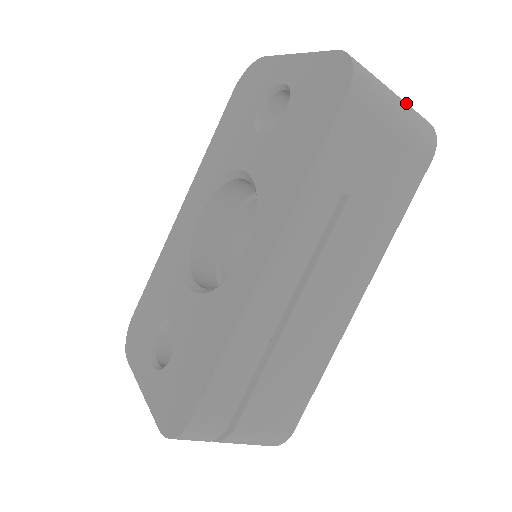
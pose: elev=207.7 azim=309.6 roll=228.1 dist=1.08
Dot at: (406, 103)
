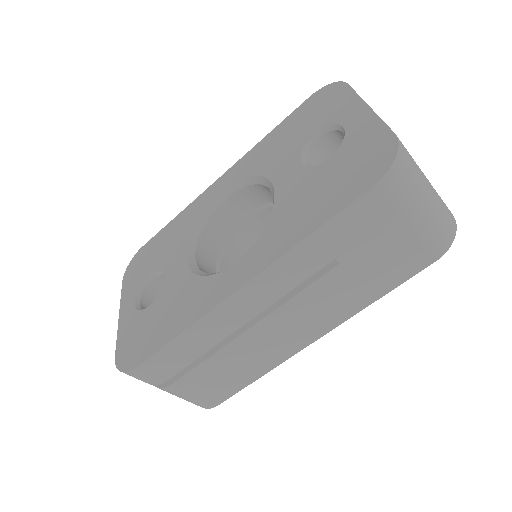
Dot at: (439, 203)
